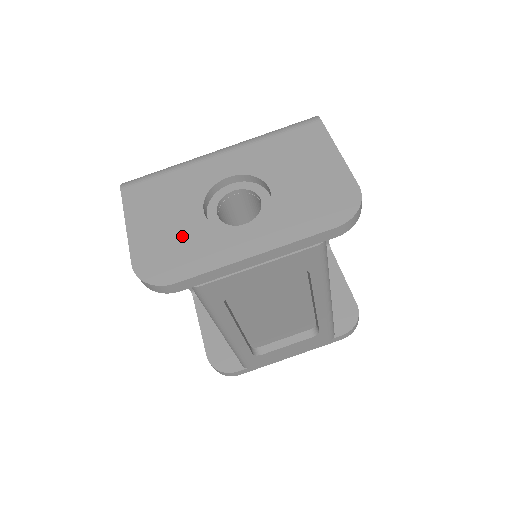
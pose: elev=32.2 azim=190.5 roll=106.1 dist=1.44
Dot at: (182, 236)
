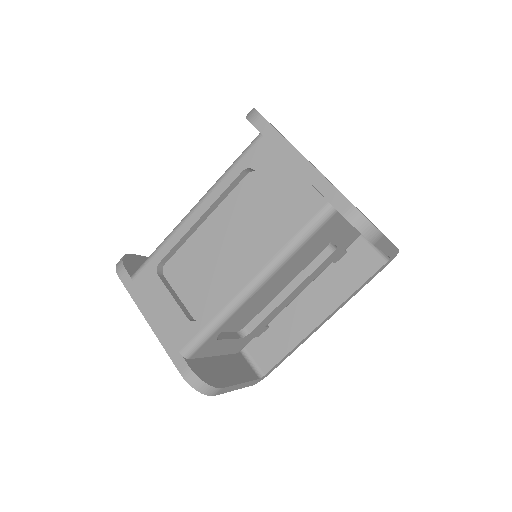
Dot at: occluded
